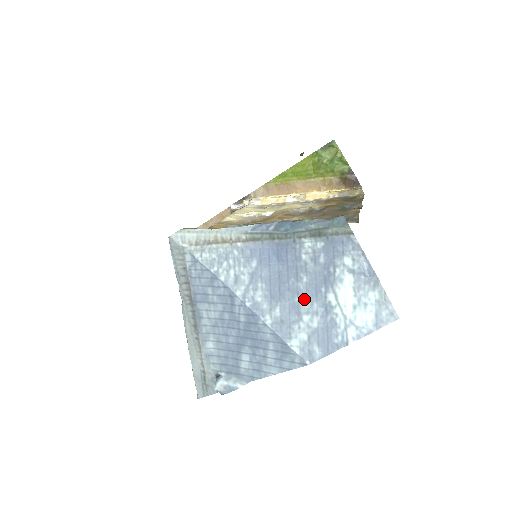
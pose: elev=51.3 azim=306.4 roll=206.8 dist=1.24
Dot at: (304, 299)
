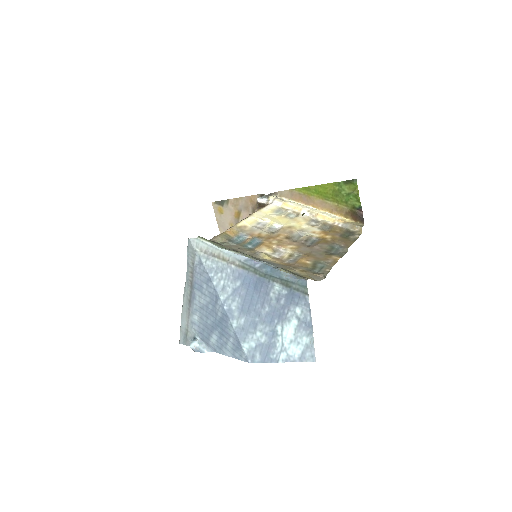
Dot at: (262, 321)
